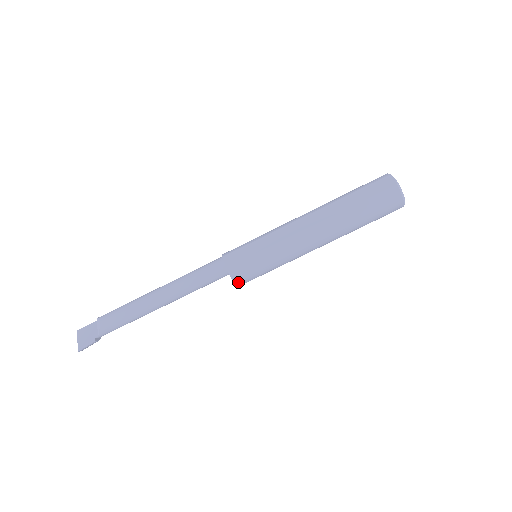
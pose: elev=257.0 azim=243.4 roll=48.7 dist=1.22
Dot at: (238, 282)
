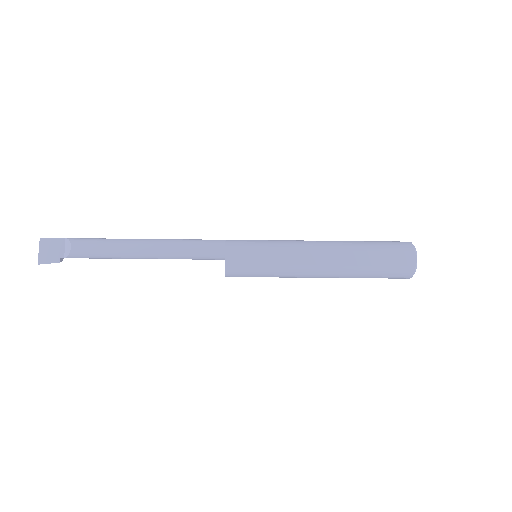
Dot at: (229, 276)
